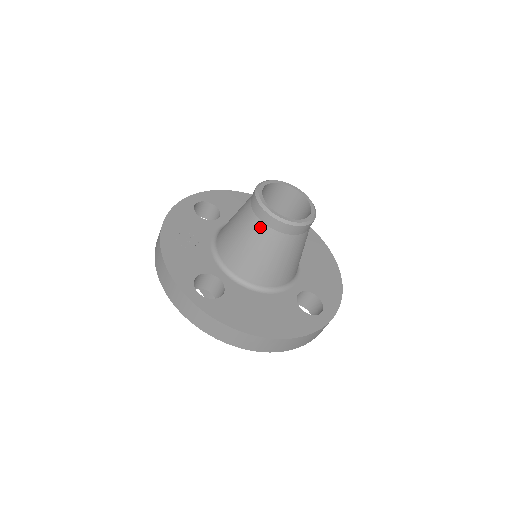
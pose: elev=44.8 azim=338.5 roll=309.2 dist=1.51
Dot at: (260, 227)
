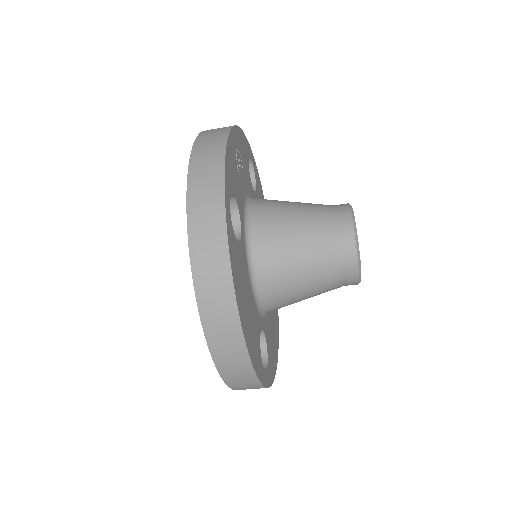
Dot at: (331, 232)
